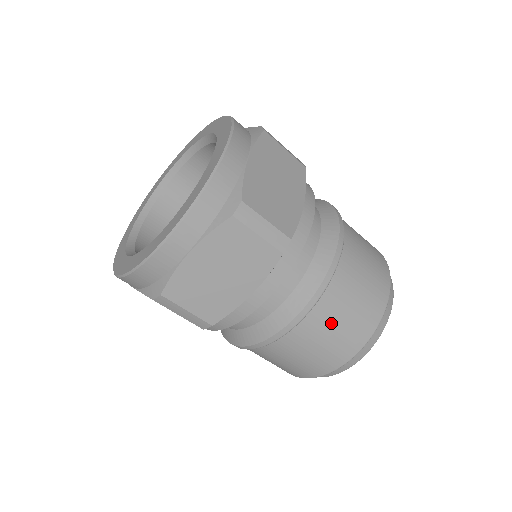
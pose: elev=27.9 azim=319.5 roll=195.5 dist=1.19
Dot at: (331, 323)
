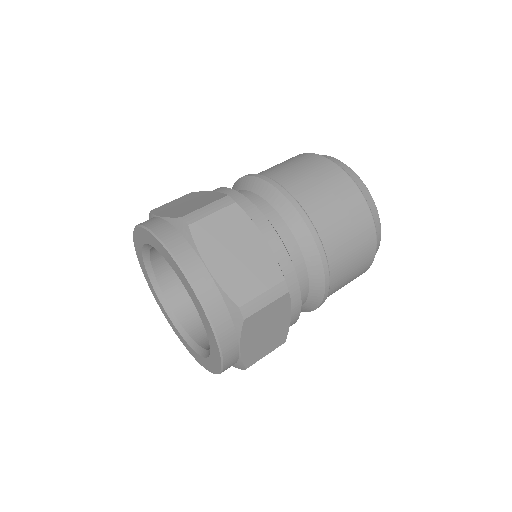
Dot at: (347, 264)
